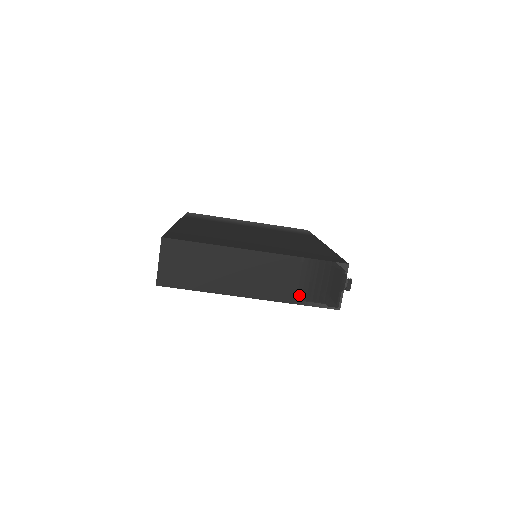
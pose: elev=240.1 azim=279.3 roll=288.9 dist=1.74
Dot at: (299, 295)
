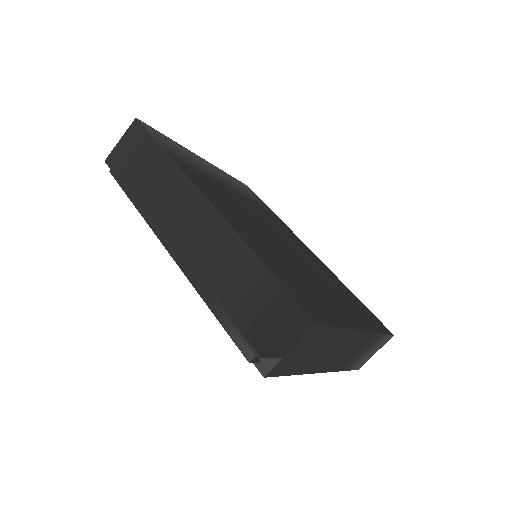
Dot at: (350, 363)
